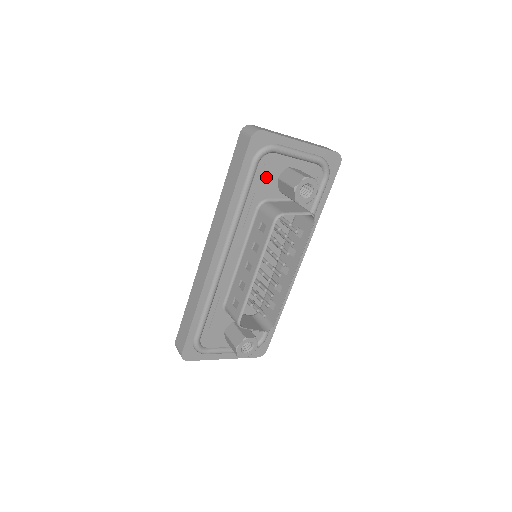
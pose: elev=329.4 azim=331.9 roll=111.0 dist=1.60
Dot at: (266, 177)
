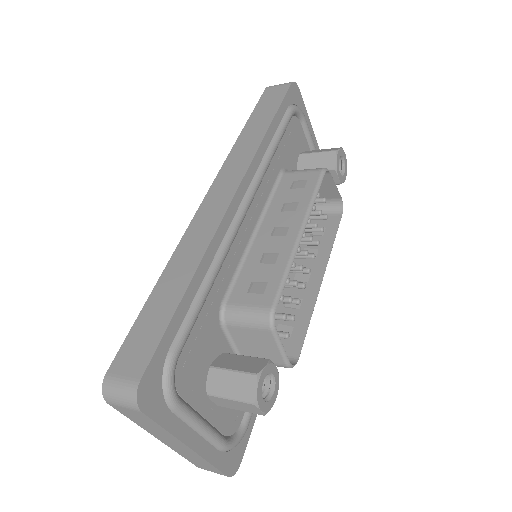
Dot at: (292, 143)
